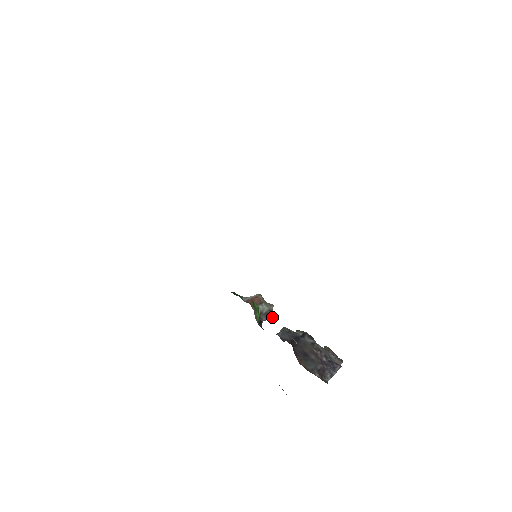
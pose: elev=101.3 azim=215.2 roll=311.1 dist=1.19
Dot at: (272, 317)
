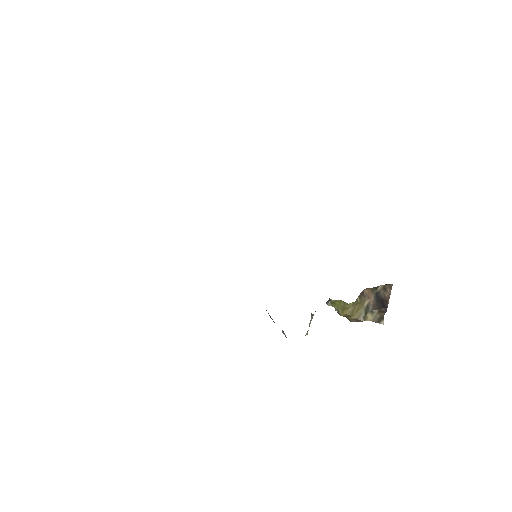
Dot at: occluded
